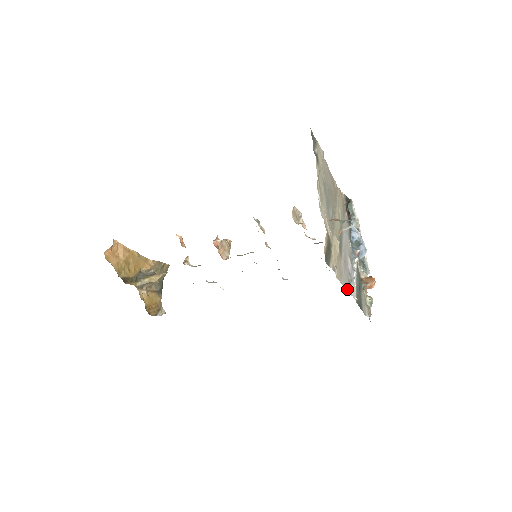
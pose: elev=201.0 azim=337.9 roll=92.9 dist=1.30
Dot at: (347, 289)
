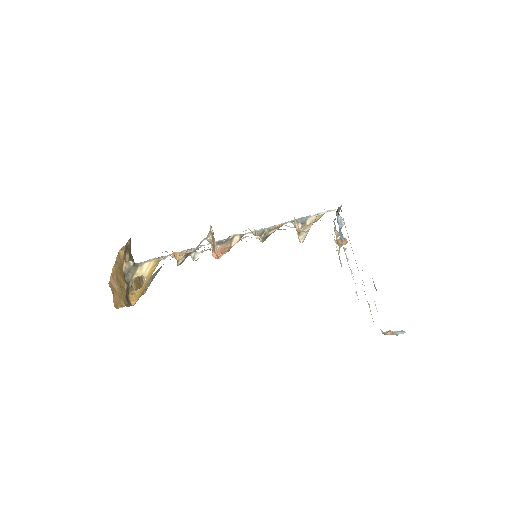
Dot at: occluded
